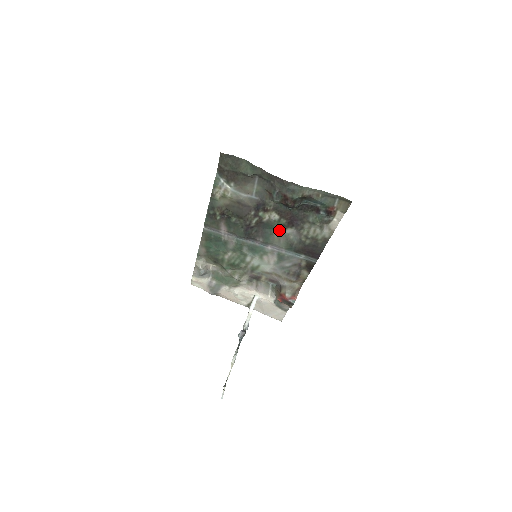
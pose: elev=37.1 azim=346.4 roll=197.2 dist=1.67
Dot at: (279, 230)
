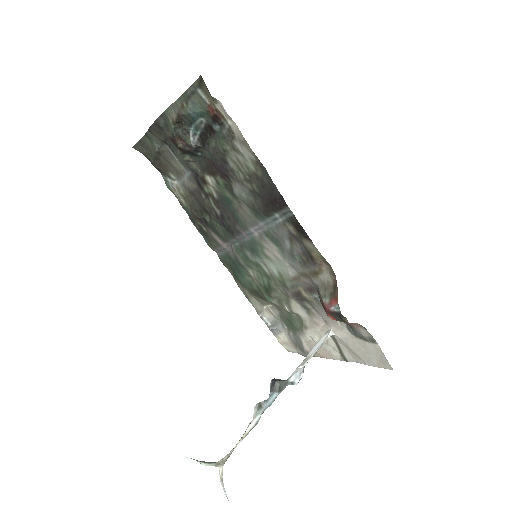
Dot at: (234, 197)
